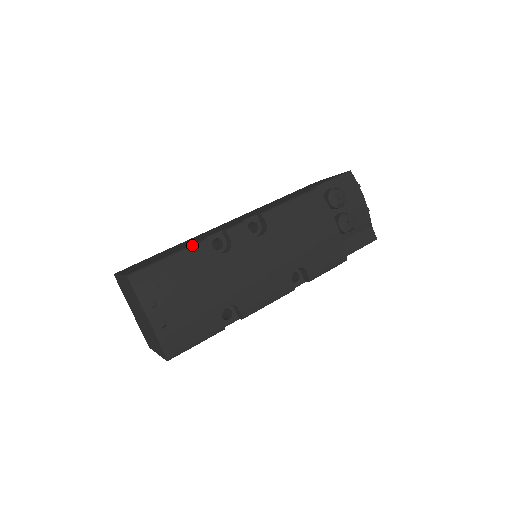
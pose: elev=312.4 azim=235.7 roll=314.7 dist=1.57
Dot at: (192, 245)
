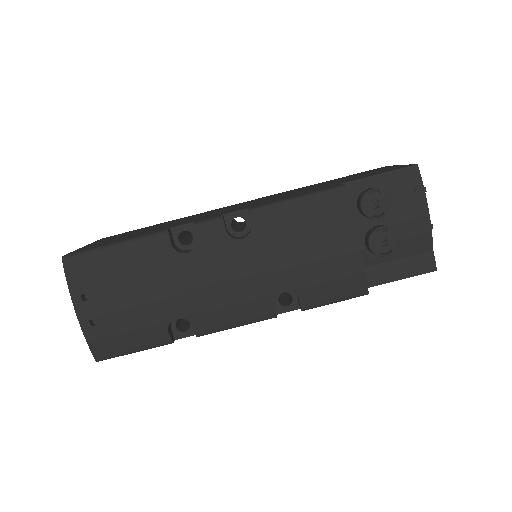
Dot at: (146, 235)
